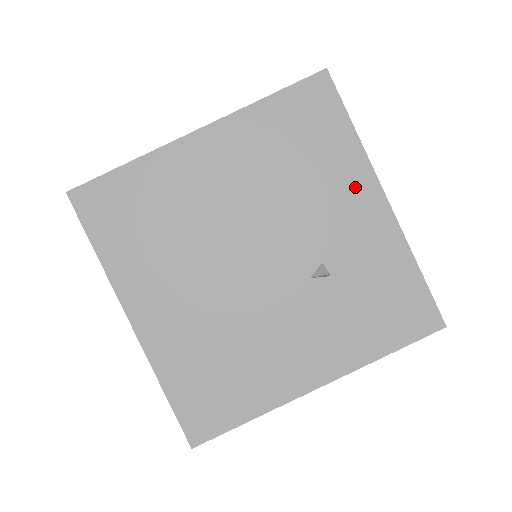
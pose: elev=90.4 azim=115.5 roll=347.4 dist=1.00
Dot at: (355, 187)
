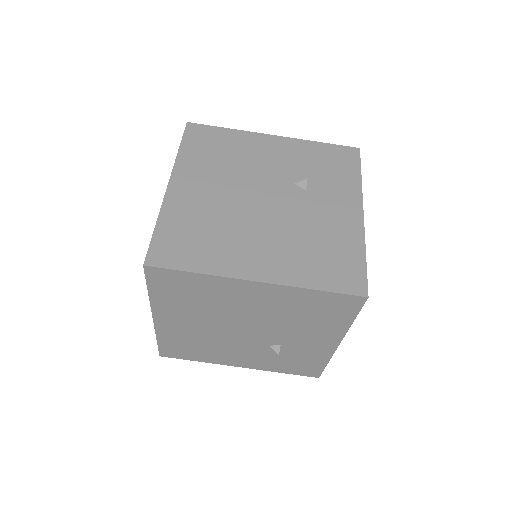
Dot at: (327, 335)
